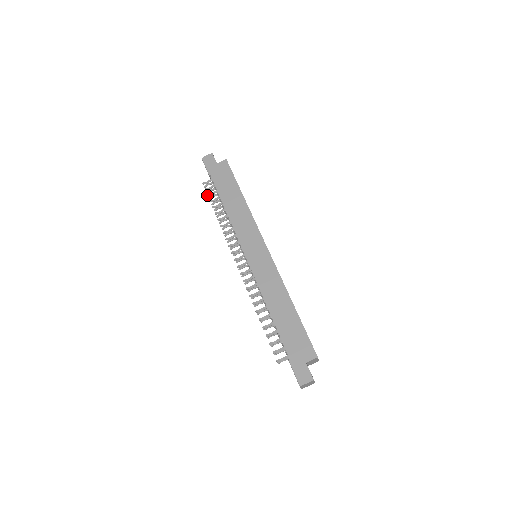
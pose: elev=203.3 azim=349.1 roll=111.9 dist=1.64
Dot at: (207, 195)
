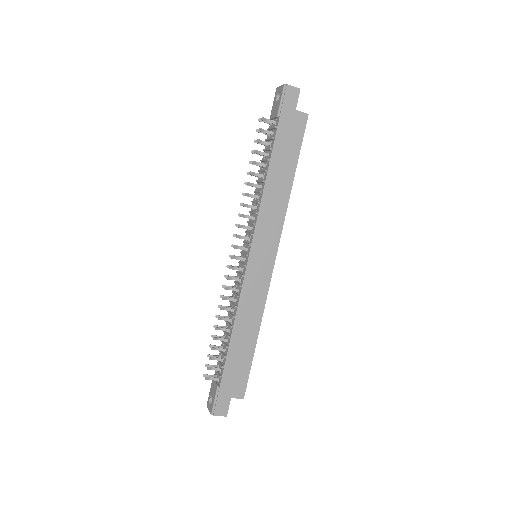
Dot at: (257, 140)
